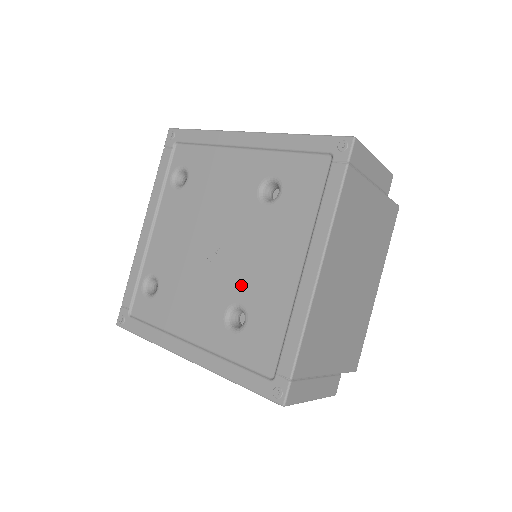
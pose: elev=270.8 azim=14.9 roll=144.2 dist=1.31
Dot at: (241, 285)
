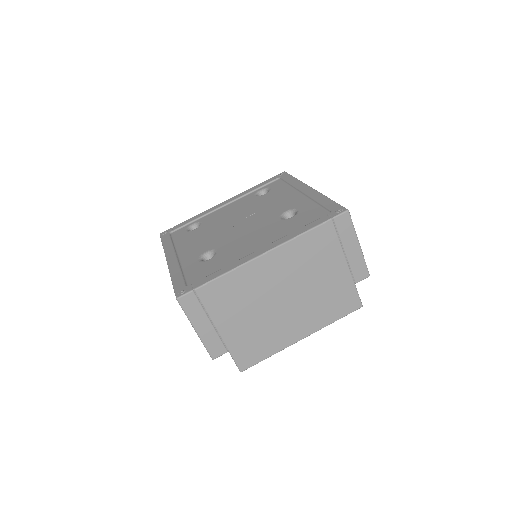
Dot at: (228, 244)
